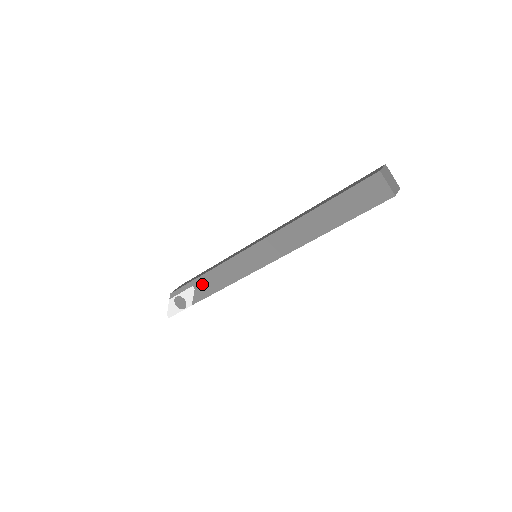
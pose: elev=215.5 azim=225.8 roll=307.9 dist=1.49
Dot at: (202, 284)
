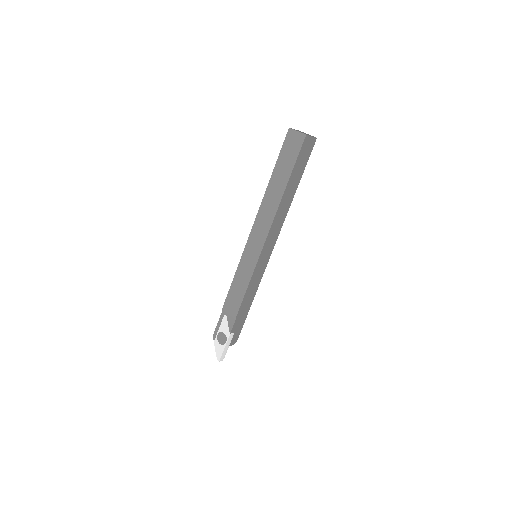
Dot at: (229, 306)
